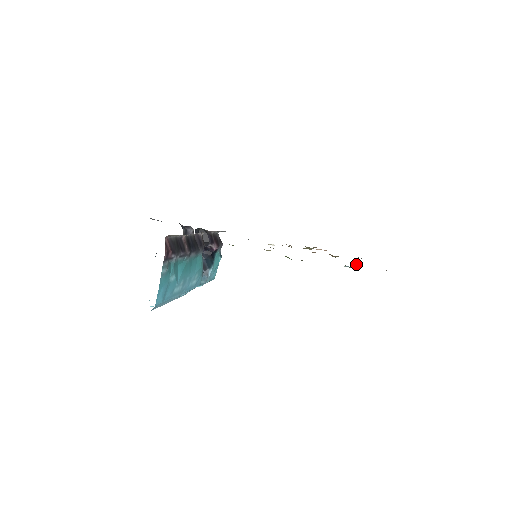
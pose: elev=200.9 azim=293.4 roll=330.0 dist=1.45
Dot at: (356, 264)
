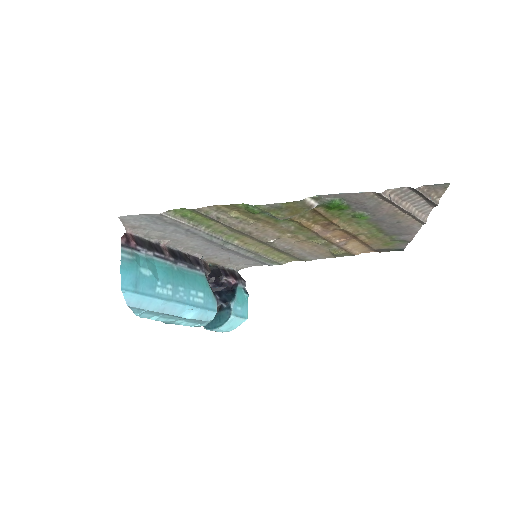
Dot at: (358, 215)
